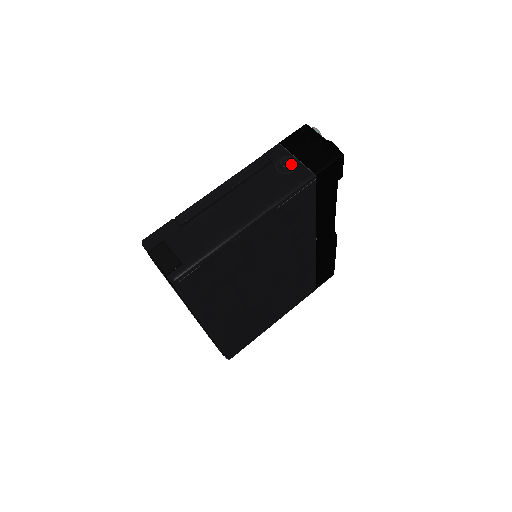
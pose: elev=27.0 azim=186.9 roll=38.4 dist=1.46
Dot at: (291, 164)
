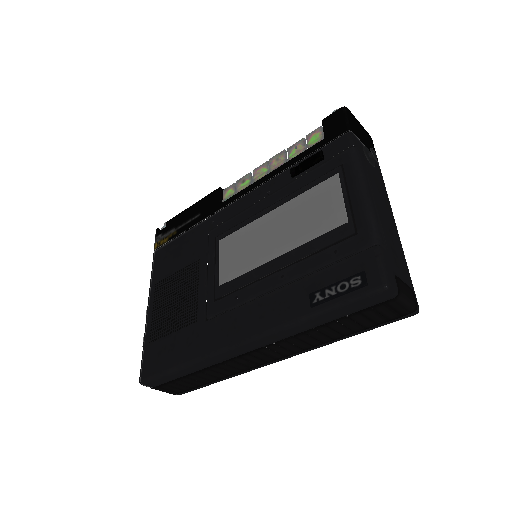
Dot at: (376, 156)
